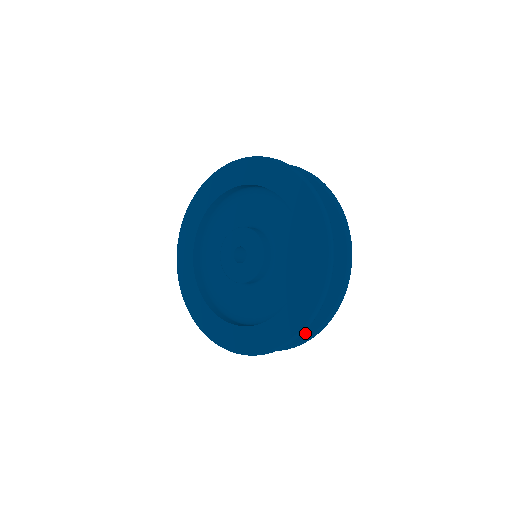
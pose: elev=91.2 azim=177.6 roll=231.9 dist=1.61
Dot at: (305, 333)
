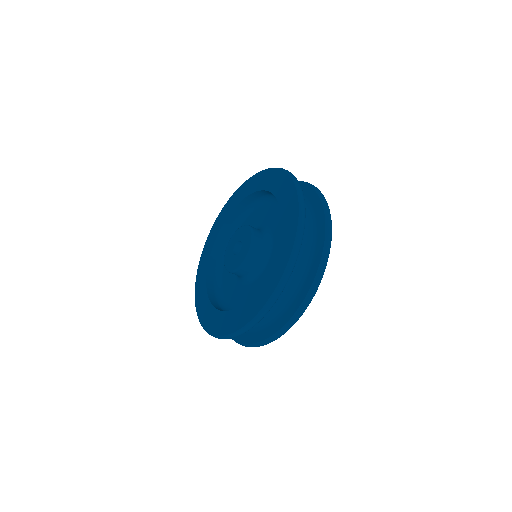
Dot at: (302, 297)
